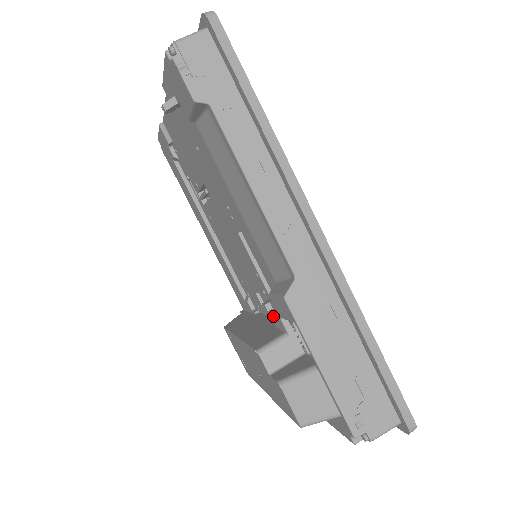
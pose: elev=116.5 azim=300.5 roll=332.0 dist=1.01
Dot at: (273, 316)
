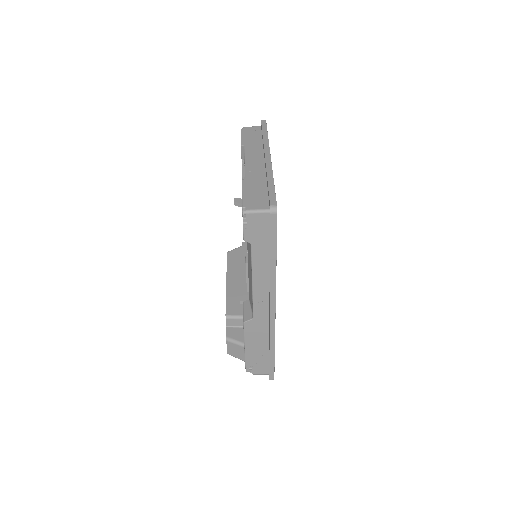
Dot at: occluded
